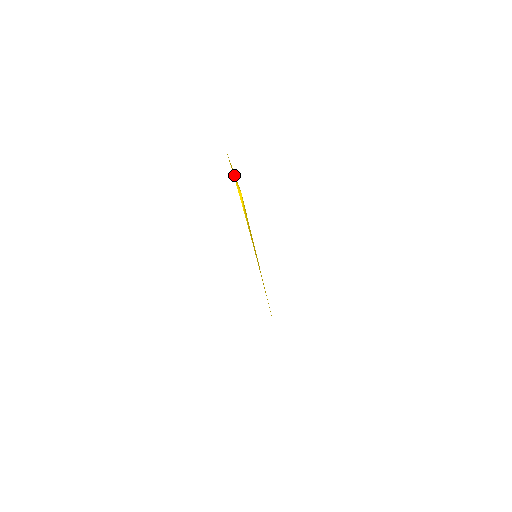
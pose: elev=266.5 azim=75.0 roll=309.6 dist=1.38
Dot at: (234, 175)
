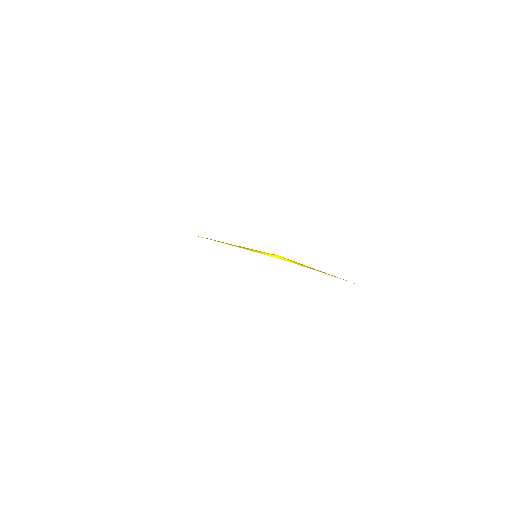
Dot at: (251, 250)
